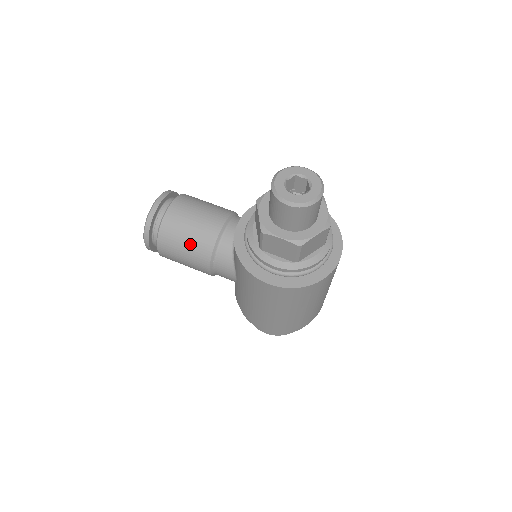
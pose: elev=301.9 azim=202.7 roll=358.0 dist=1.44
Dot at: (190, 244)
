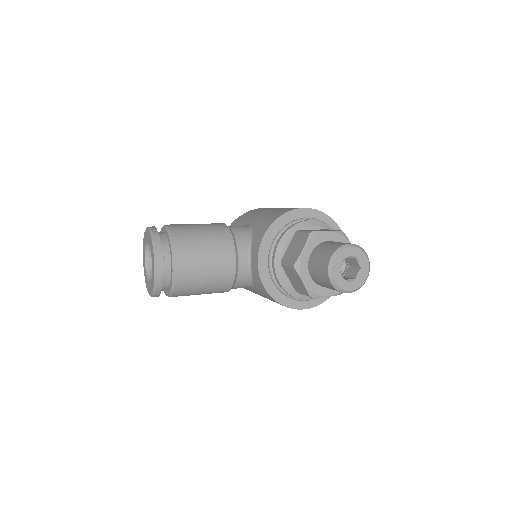
Dot at: (209, 289)
